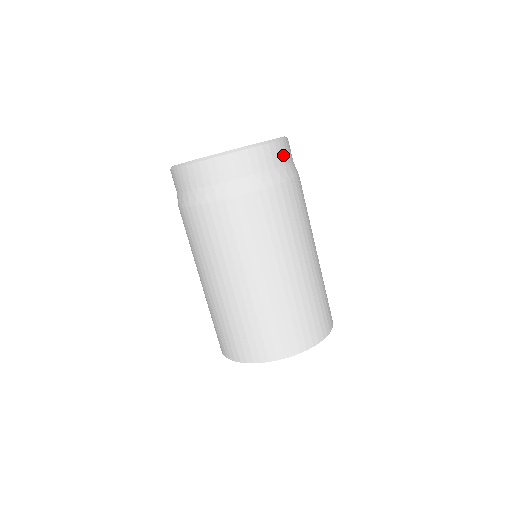
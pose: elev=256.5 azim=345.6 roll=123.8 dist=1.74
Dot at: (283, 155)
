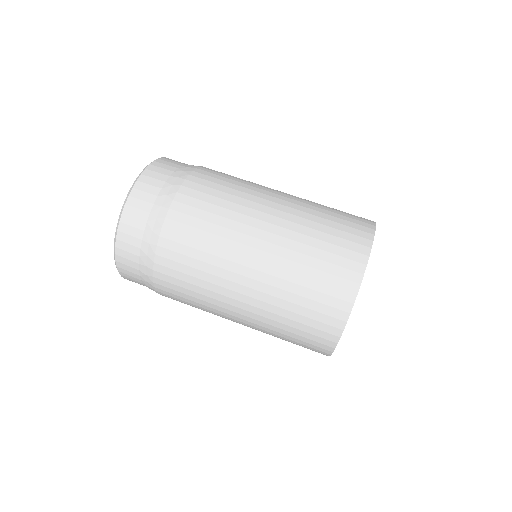
Dot at: (156, 178)
